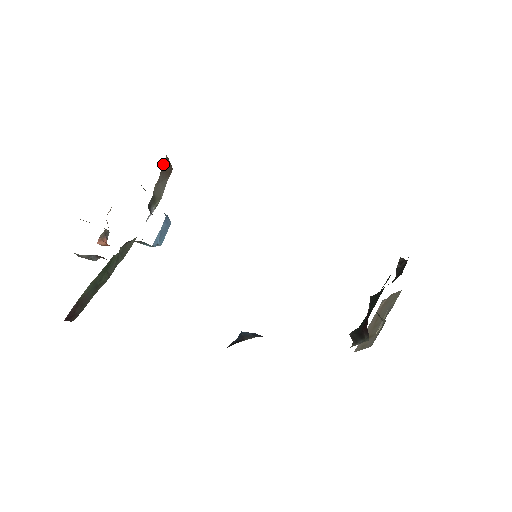
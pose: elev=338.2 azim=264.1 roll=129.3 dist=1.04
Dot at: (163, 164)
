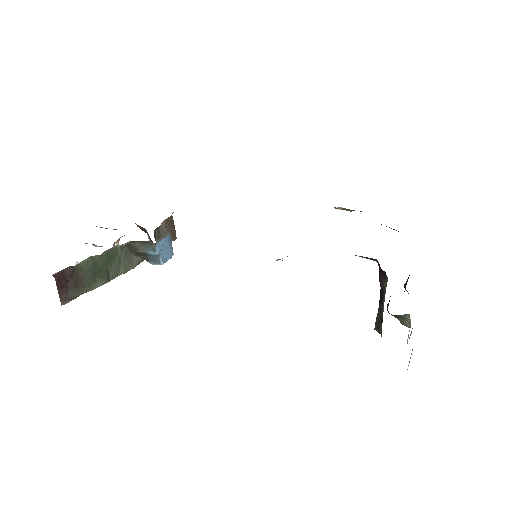
Dot at: (169, 219)
